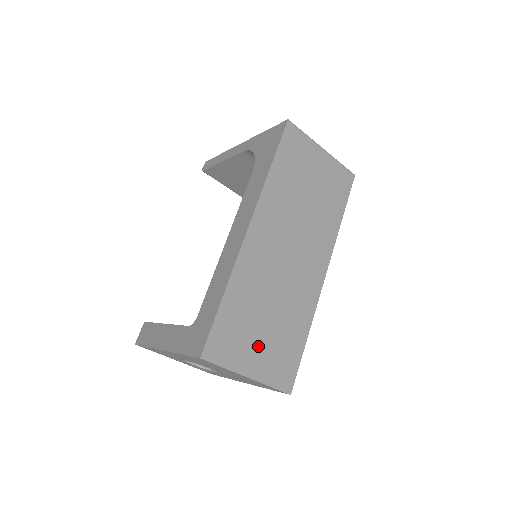
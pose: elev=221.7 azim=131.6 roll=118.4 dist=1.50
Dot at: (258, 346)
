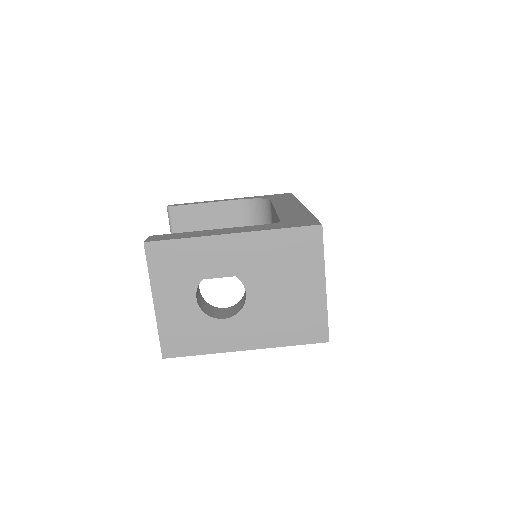
Dot at: occluded
